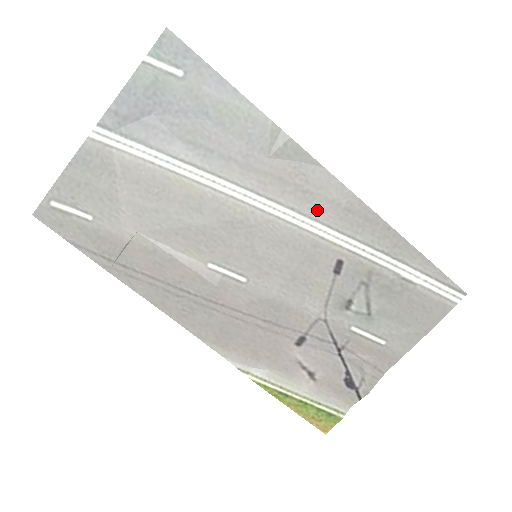
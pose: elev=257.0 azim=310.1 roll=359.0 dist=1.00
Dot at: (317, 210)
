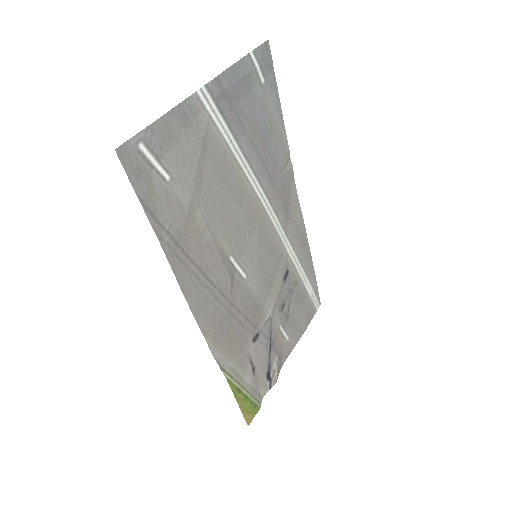
Dot at: (289, 227)
